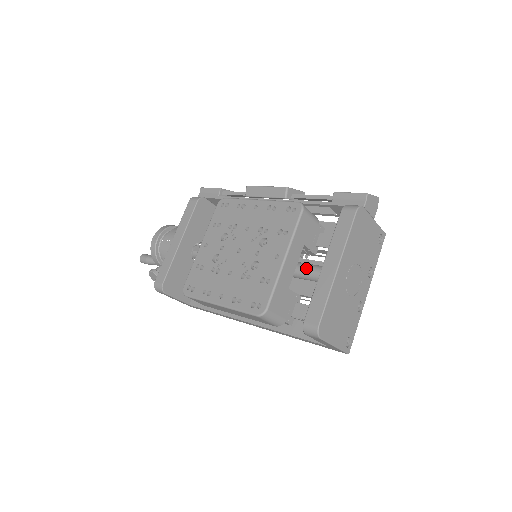
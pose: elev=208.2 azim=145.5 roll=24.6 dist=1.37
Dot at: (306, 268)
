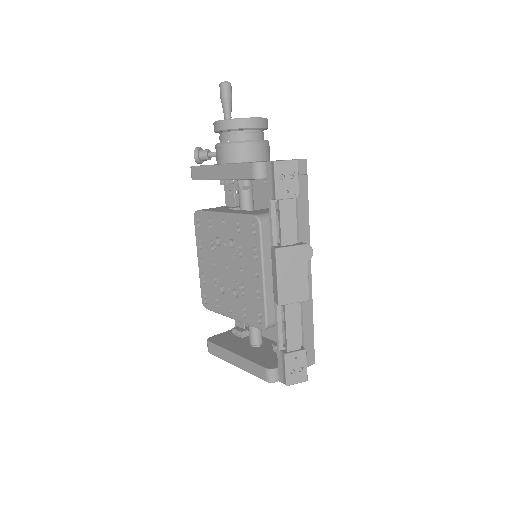
Dot at: occluded
